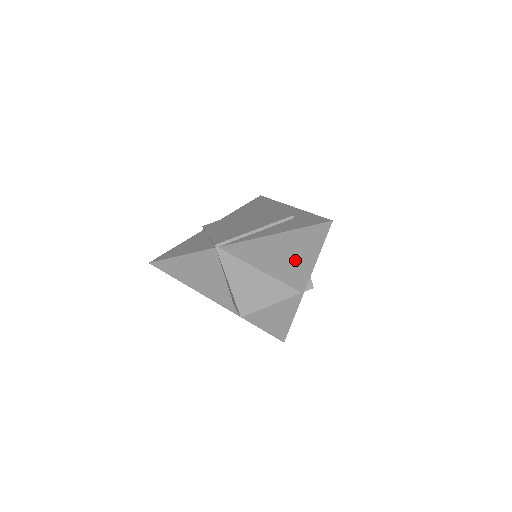
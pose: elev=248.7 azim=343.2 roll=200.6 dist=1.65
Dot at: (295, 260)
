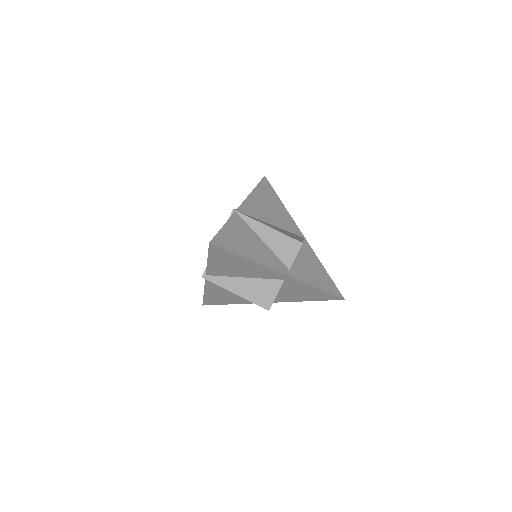
Dot at: (277, 210)
